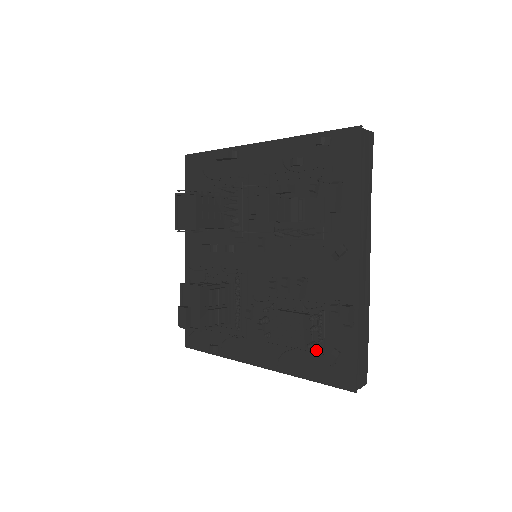
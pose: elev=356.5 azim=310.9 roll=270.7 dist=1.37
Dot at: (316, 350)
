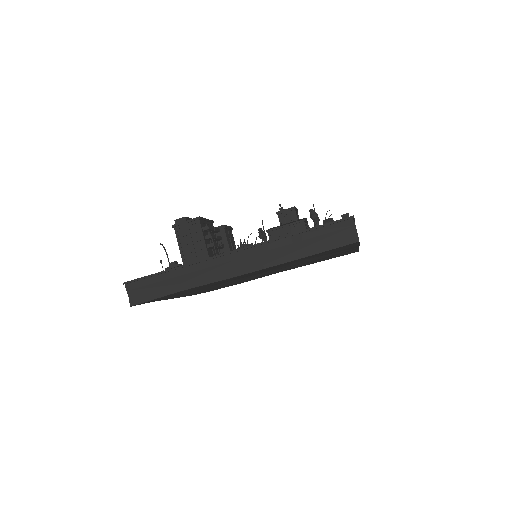
Dot at: occluded
